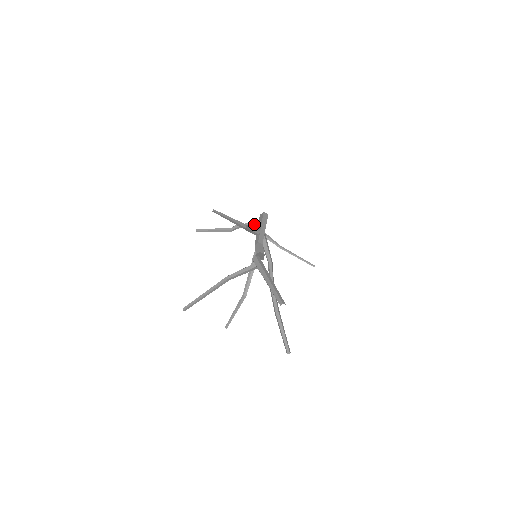
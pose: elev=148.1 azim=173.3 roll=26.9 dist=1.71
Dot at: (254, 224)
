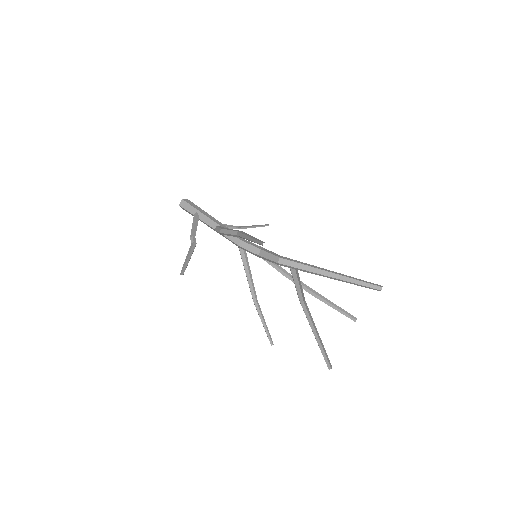
Dot at: occluded
